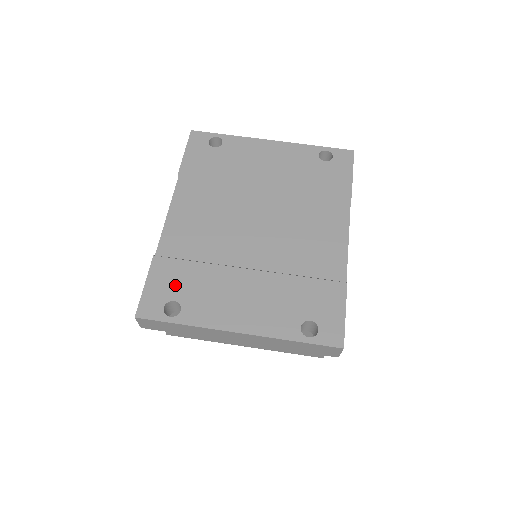
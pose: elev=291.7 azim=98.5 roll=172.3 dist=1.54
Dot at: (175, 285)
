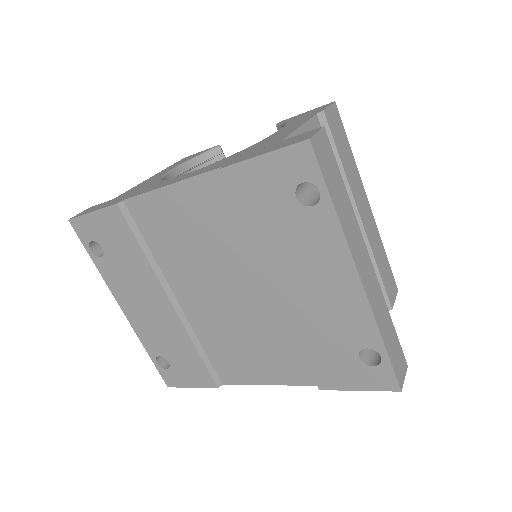
Dot at: (112, 241)
